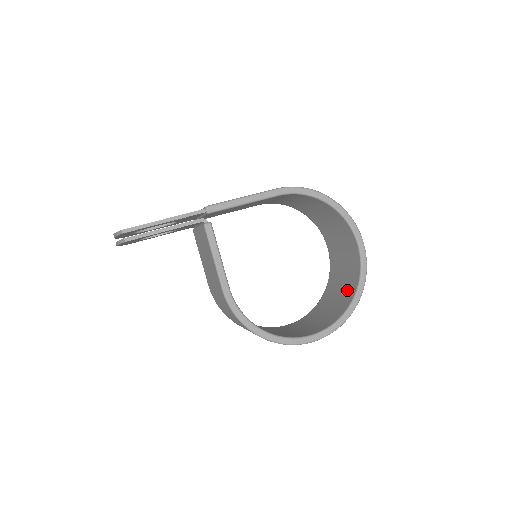
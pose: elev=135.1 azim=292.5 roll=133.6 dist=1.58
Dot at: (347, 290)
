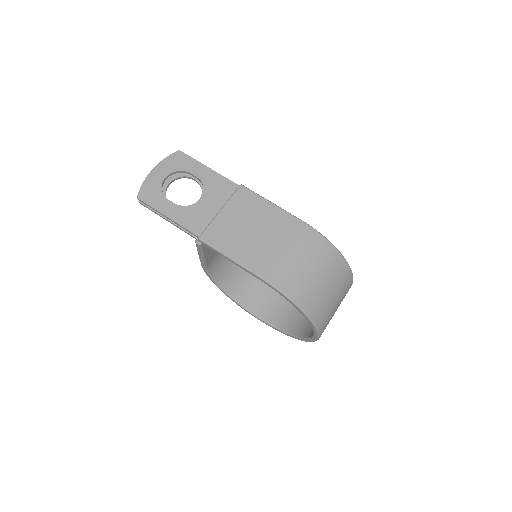
Dot at: (304, 323)
